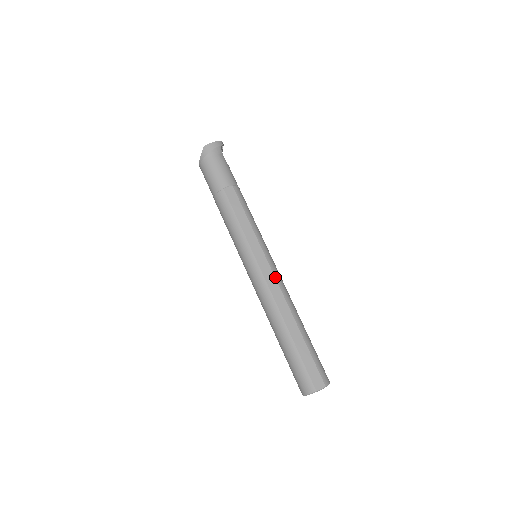
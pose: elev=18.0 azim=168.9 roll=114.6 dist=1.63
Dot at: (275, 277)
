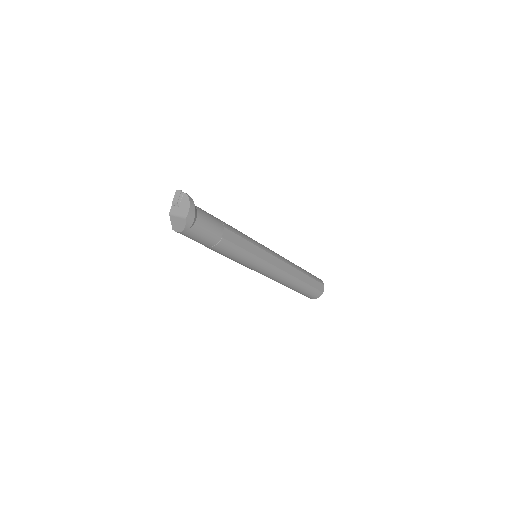
Dot at: (281, 260)
